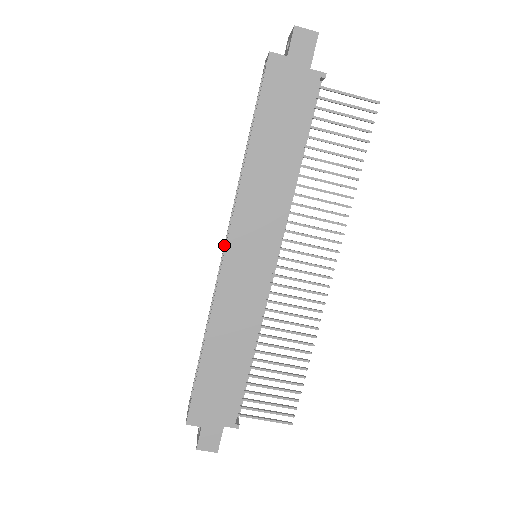
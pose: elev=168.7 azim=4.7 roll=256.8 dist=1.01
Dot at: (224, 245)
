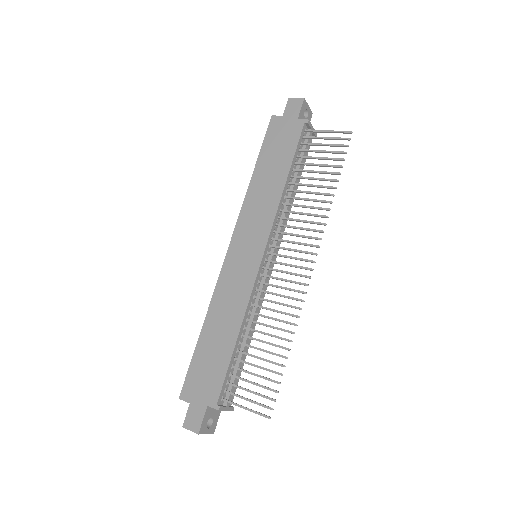
Dot at: occluded
